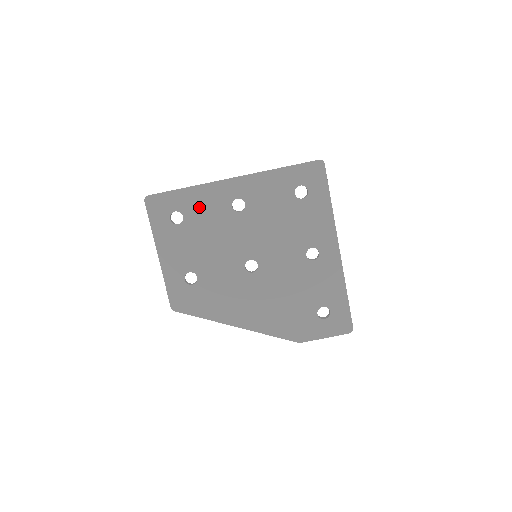
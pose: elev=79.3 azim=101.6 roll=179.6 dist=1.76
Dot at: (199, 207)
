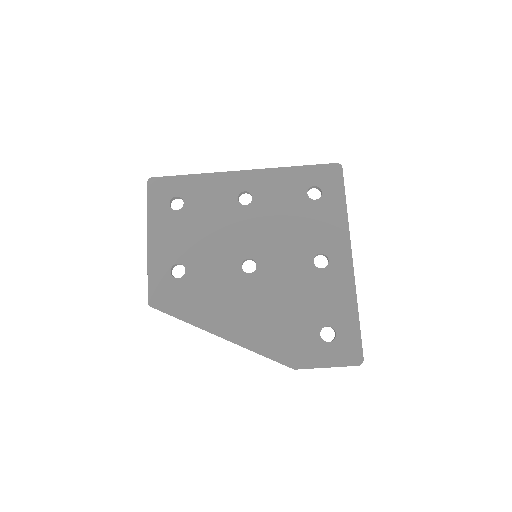
Dot at: (203, 195)
